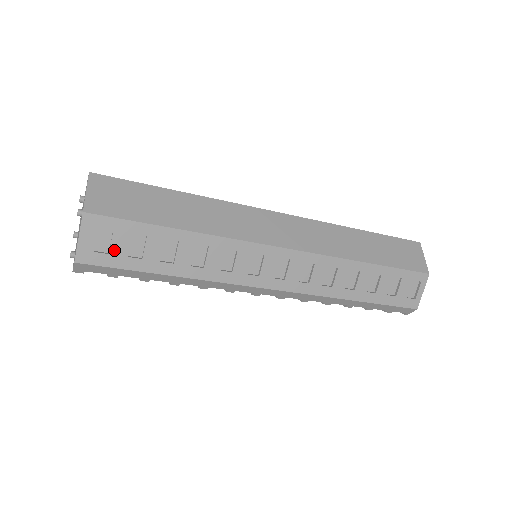
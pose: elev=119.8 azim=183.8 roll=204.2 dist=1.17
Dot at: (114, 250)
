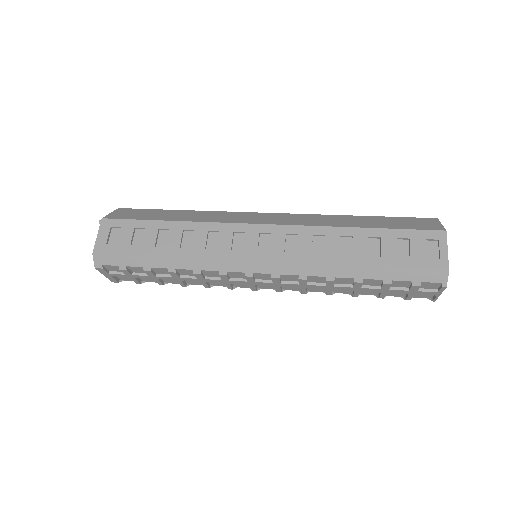
Dot at: (121, 242)
